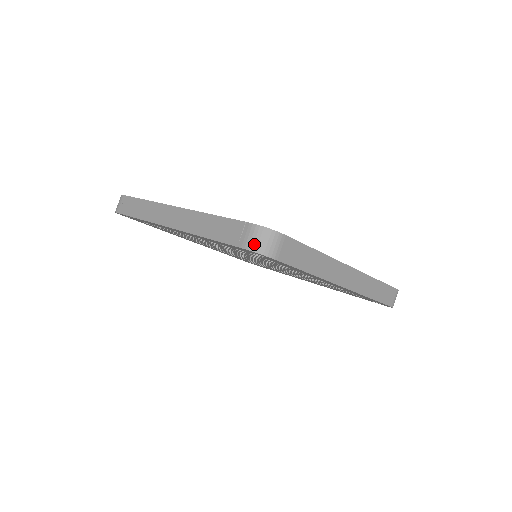
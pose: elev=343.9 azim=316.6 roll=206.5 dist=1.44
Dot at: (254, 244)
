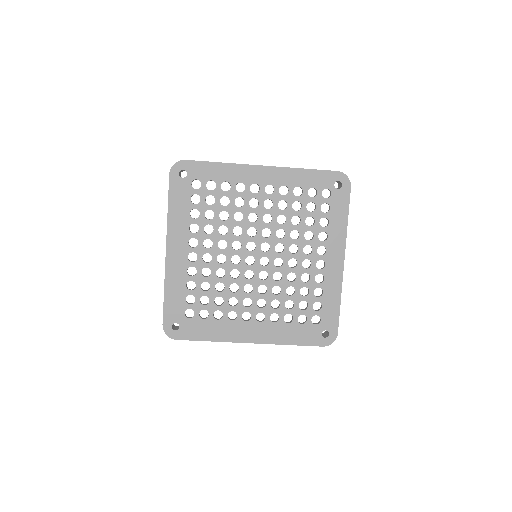
Dot at: (343, 174)
